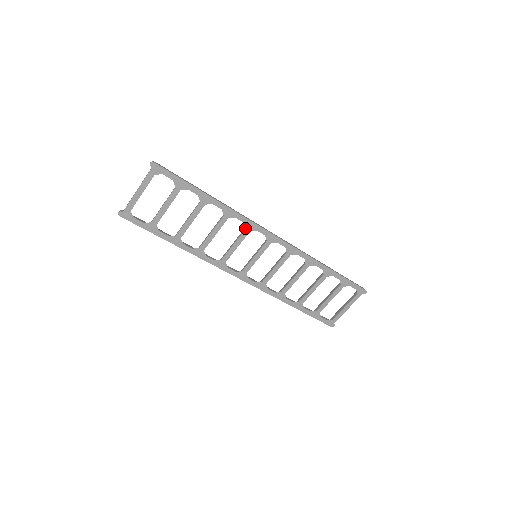
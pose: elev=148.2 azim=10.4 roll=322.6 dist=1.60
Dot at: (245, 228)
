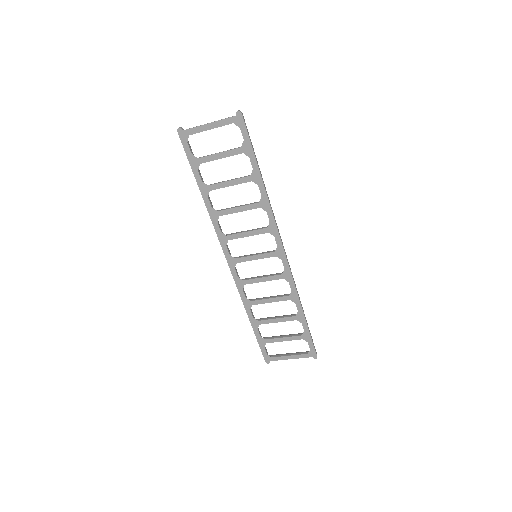
Dot at: (267, 227)
